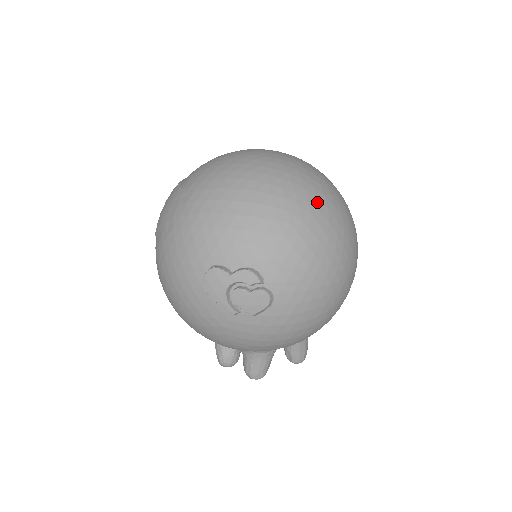
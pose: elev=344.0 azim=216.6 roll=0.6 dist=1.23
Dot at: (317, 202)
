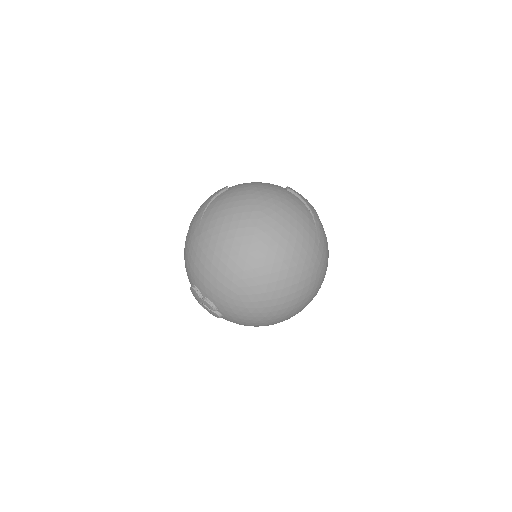
Dot at: (266, 286)
